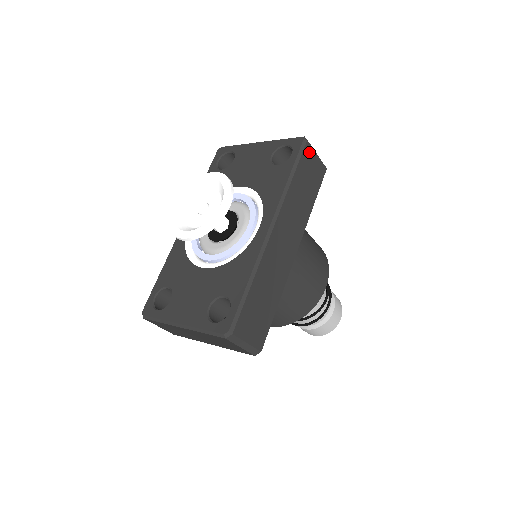
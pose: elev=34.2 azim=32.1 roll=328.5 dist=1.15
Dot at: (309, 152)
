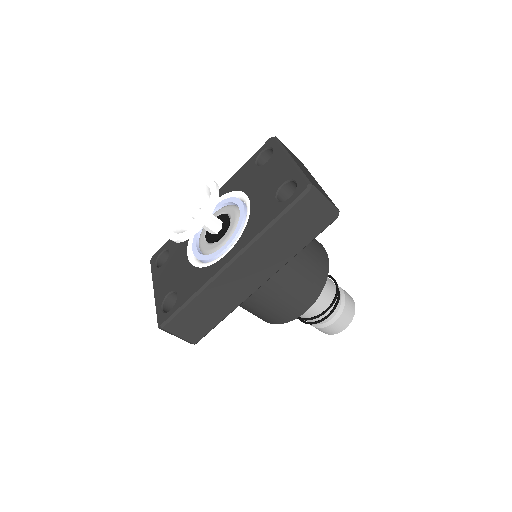
Dot at: (310, 202)
